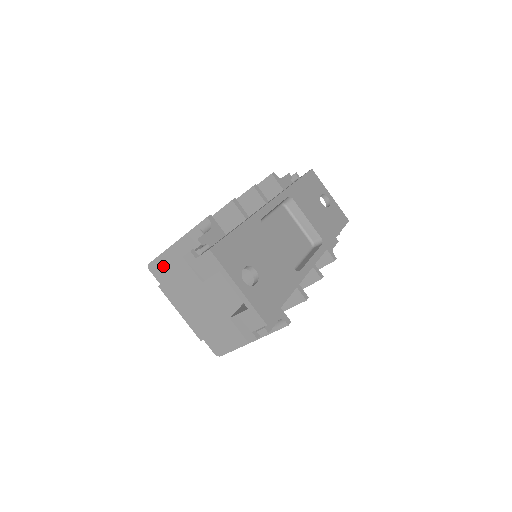
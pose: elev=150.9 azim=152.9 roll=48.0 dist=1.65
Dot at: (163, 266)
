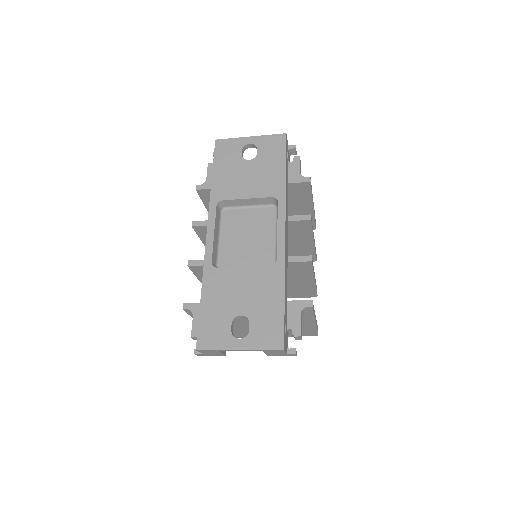
Dot at: occluded
